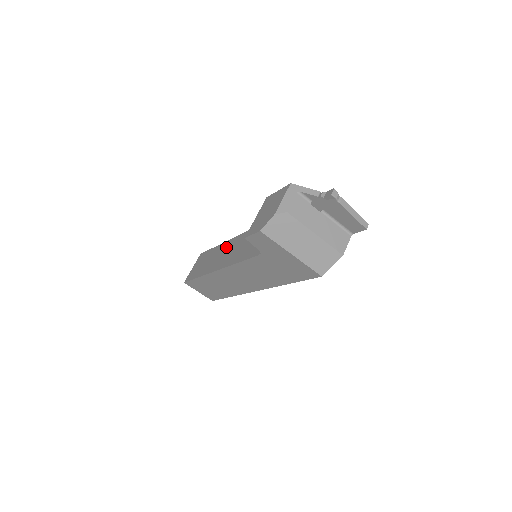
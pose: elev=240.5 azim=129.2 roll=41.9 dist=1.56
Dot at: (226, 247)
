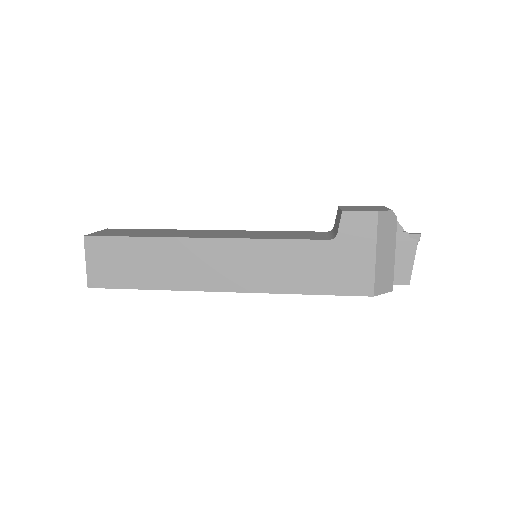
Dot at: (205, 231)
